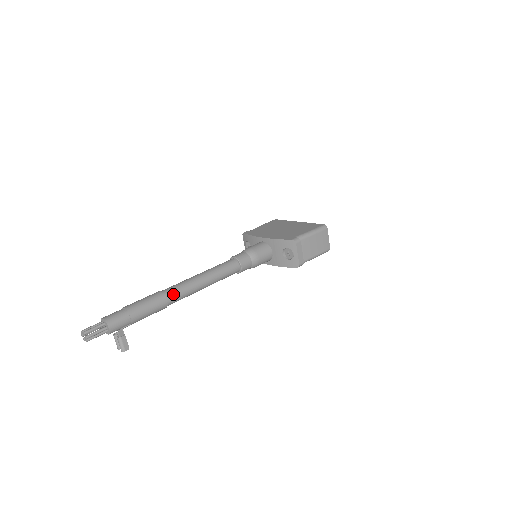
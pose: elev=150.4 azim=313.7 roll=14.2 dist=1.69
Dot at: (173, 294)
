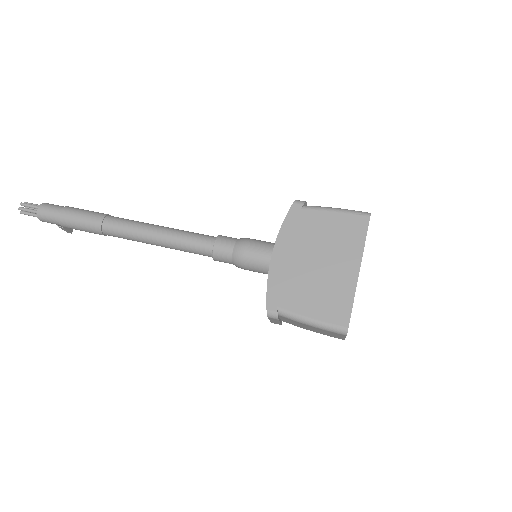
Dot at: (112, 234)
